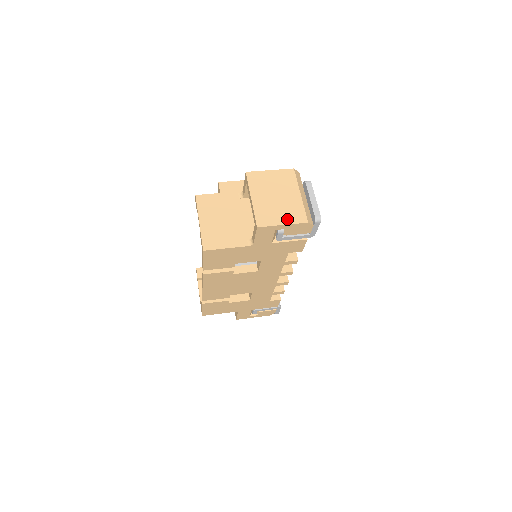
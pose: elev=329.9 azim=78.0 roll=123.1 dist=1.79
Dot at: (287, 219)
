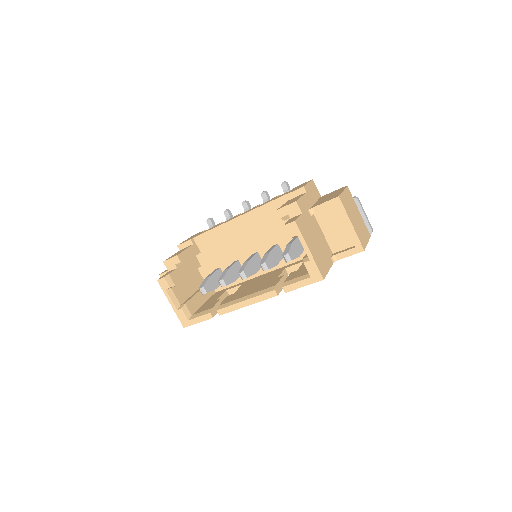
Dot at: (366, 237)
